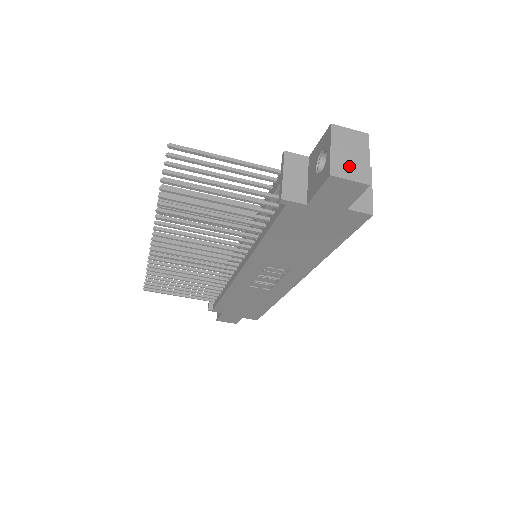
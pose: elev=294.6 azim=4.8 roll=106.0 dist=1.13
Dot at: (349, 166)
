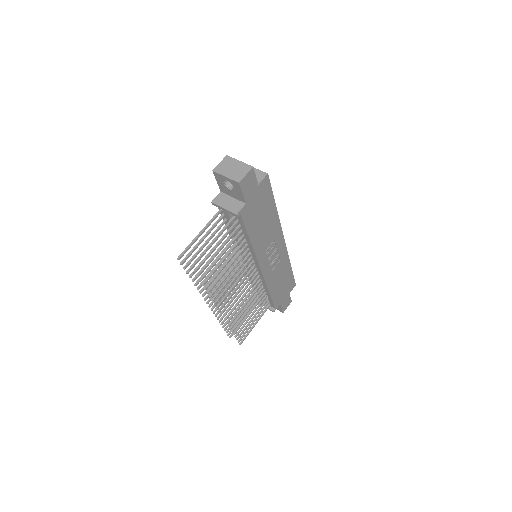
Dot at: (239, 172)
